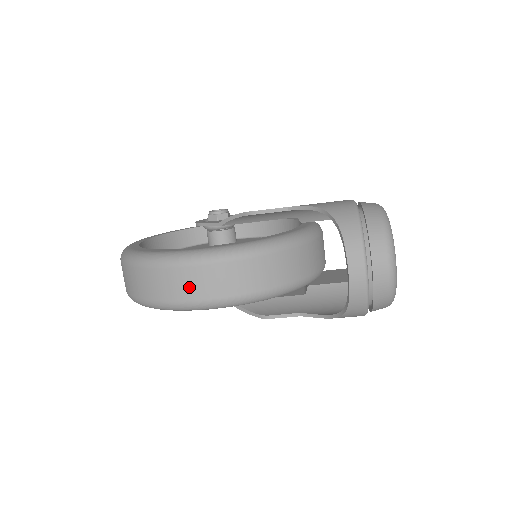
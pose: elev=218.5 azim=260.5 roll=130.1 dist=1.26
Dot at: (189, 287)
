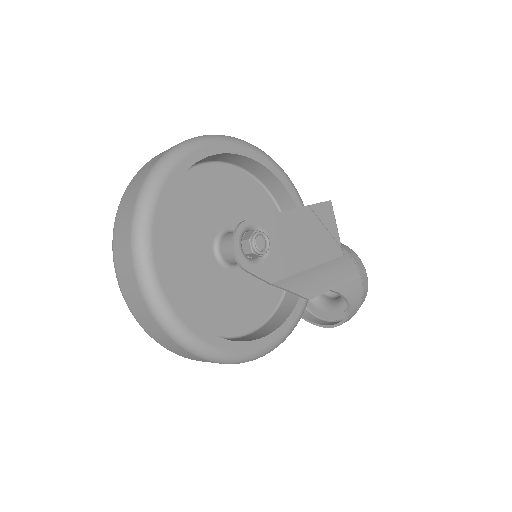
Dot at: occluded
